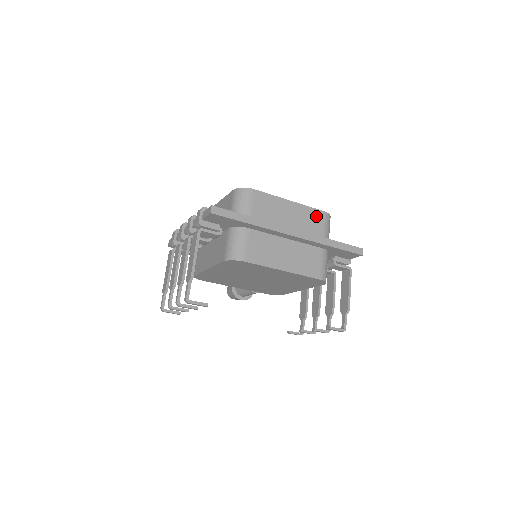
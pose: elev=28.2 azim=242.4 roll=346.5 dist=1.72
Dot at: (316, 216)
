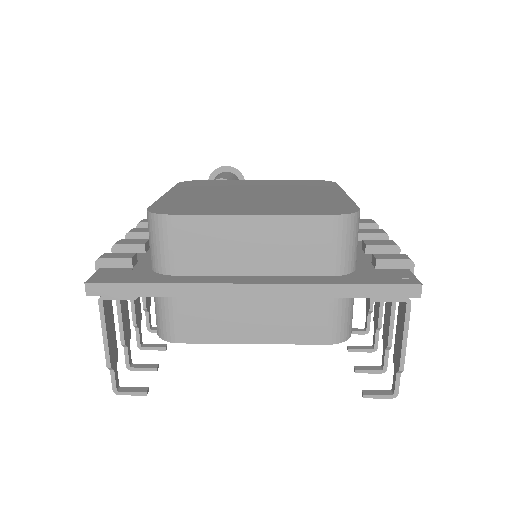
Dot at: (314, 230)
